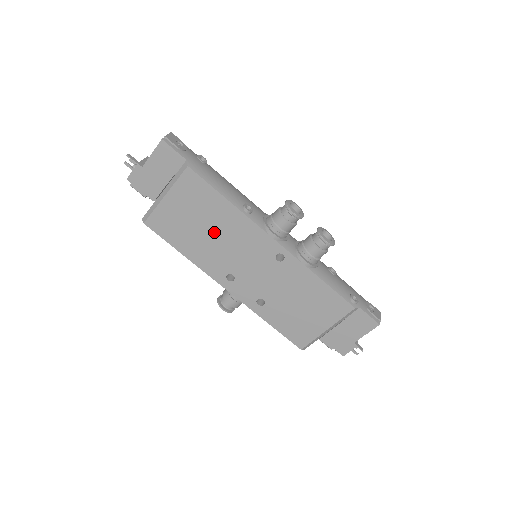
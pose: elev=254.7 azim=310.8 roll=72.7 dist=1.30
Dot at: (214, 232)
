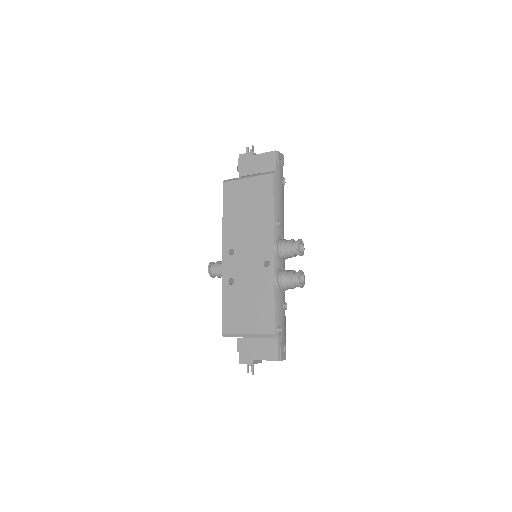
Dot at: (250, 218)
